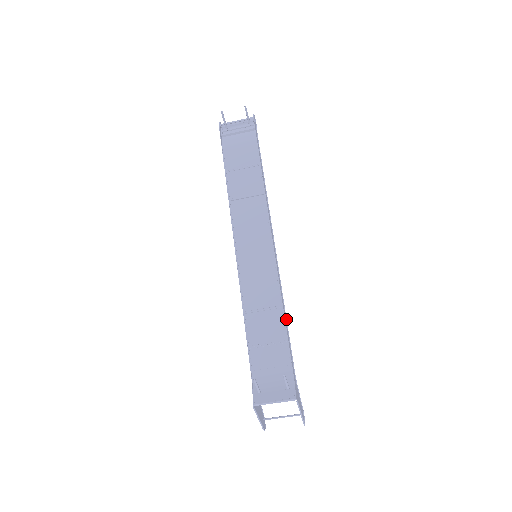
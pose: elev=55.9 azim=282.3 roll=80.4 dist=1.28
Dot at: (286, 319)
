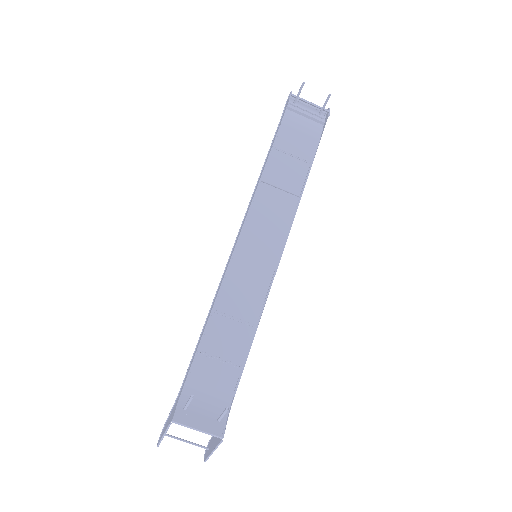
Dot at: occluded
